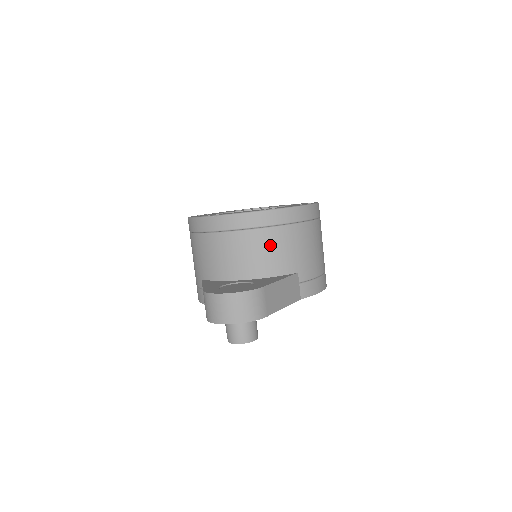
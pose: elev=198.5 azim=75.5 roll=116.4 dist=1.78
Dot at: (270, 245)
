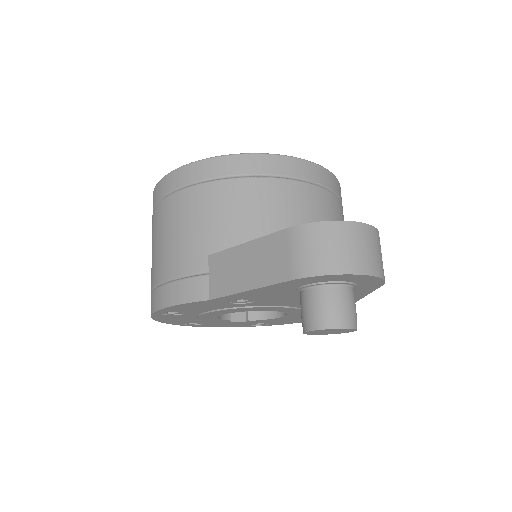
Dot at: (329, 213)
